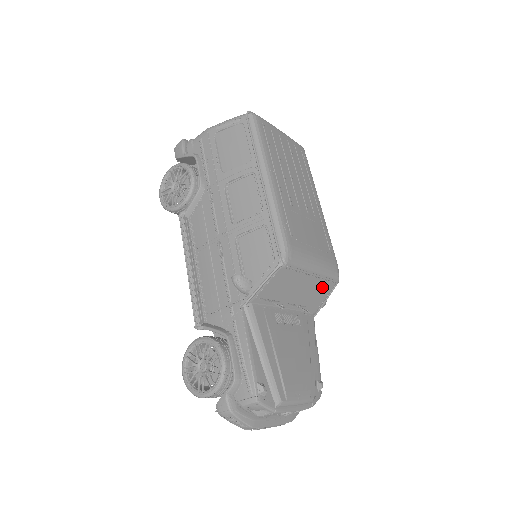
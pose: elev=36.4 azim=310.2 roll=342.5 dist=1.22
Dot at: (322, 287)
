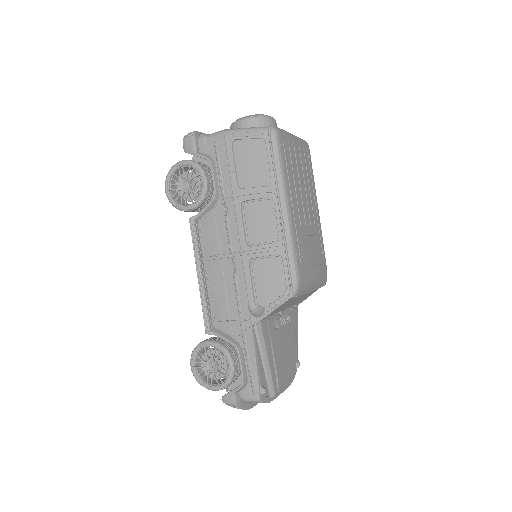
Dot at: (312, 291)
